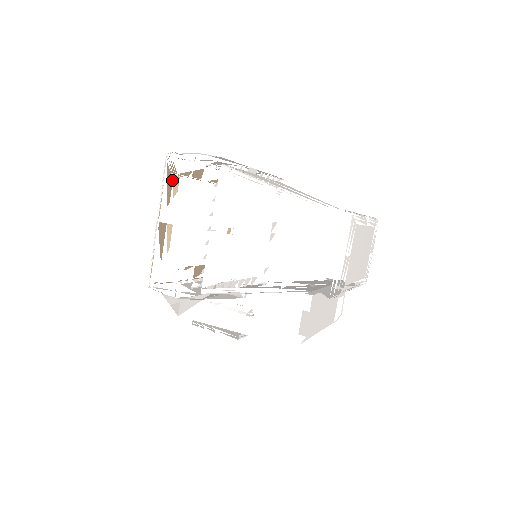
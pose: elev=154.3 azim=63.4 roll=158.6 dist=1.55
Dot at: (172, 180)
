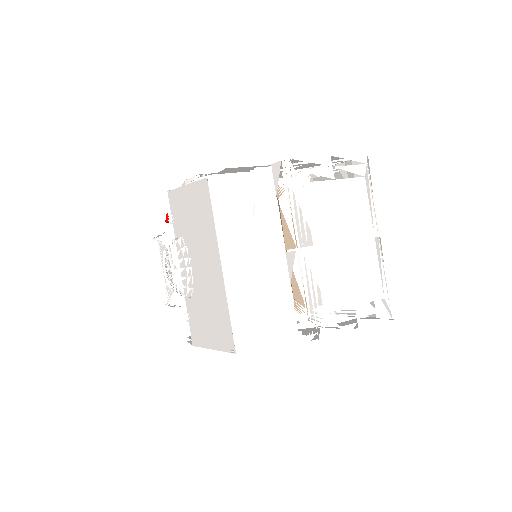
Dot at: occluded
